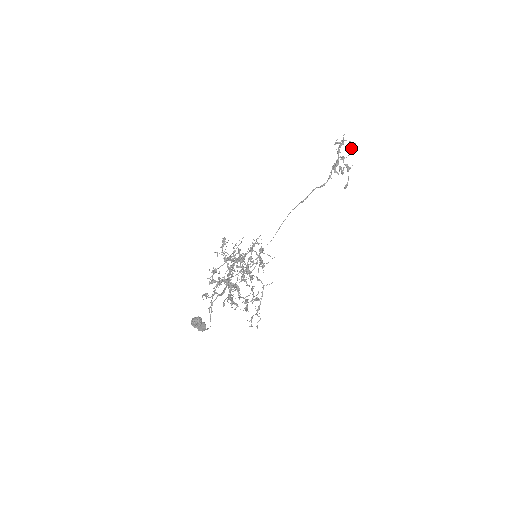
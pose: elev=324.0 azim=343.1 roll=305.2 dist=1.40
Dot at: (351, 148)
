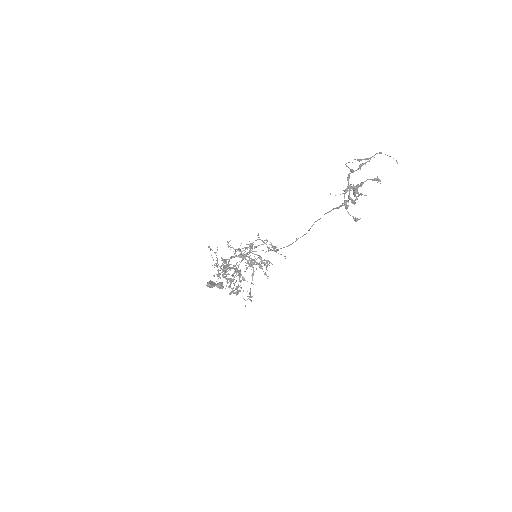
Dot at: (330, 193)
